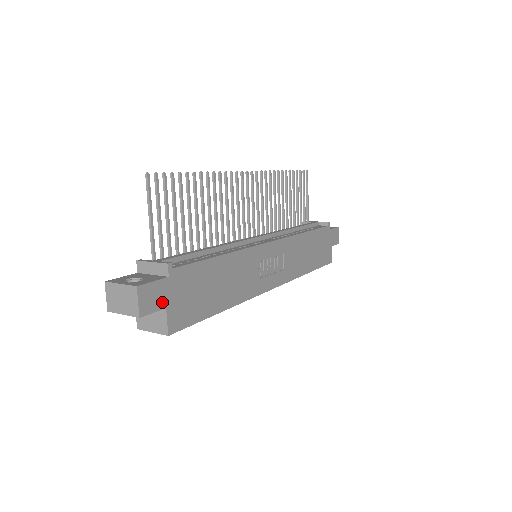
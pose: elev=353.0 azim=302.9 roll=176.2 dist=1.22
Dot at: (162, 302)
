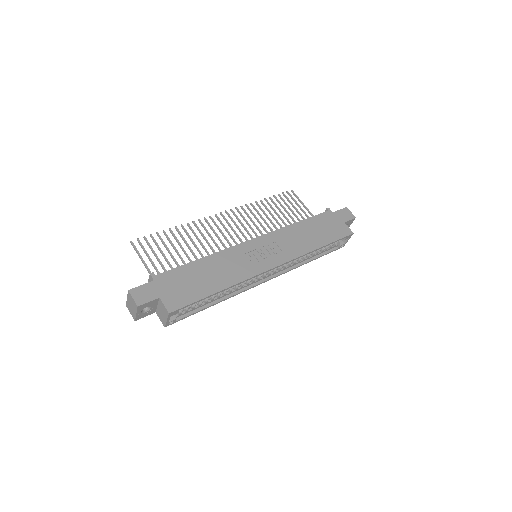
Dot at: (154, 295)
